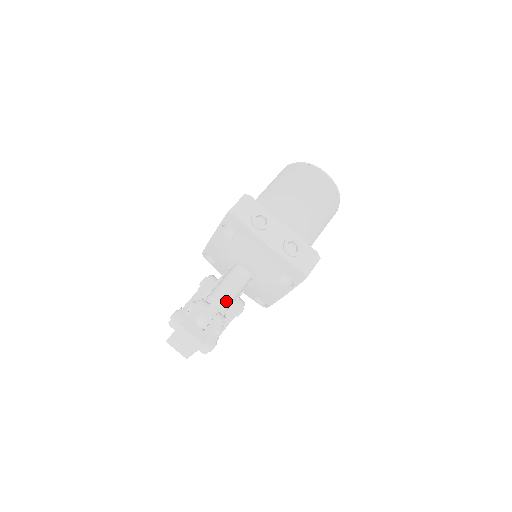
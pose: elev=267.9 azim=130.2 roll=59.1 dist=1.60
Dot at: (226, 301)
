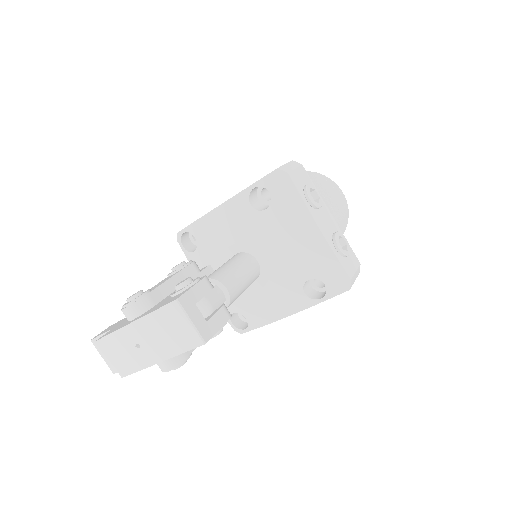
Dot at: (233, 292)
